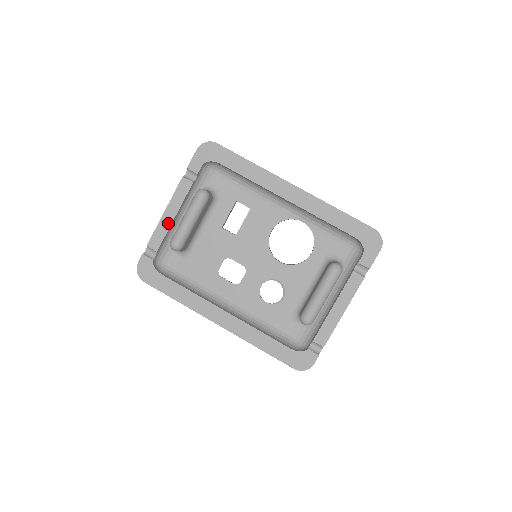
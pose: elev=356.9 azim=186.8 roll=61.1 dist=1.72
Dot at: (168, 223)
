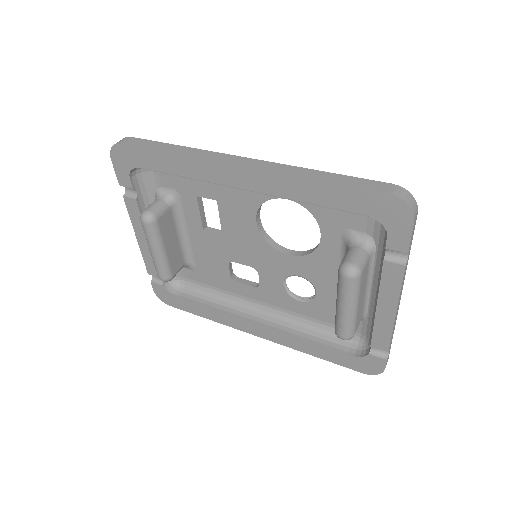
Dot at: (148, 249)
